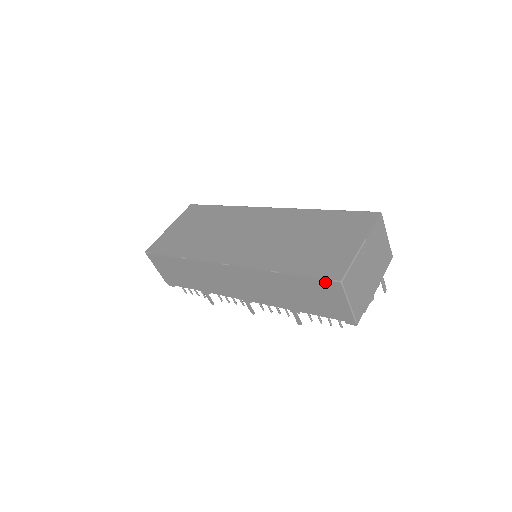
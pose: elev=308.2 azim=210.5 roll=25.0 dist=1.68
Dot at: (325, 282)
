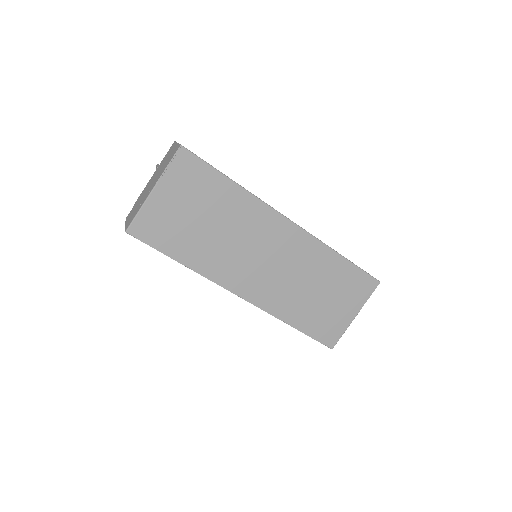
Dot at: (320, 342)
